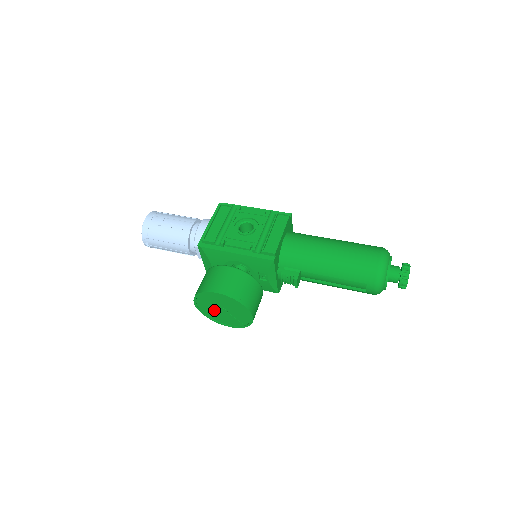
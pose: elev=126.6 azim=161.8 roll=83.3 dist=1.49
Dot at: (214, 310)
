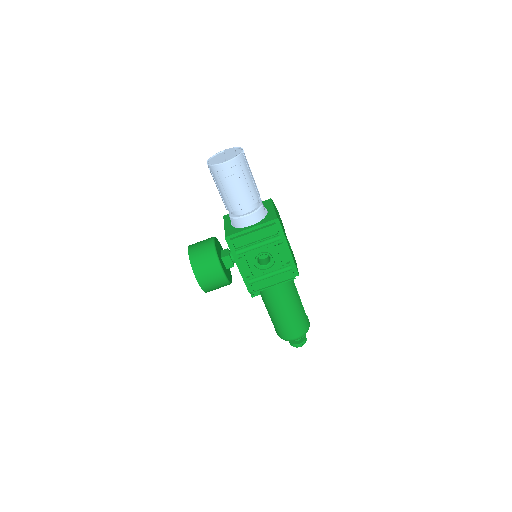
Dot at: occluded
